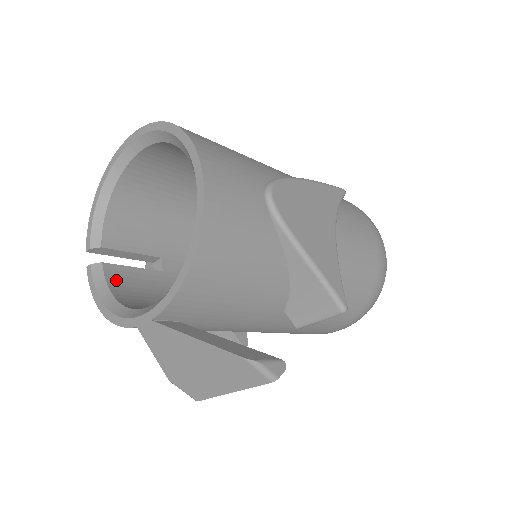
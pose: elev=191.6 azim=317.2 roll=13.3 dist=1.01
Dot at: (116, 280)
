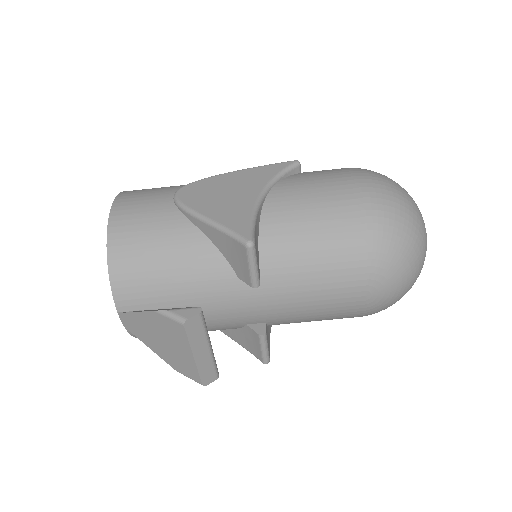
Dot at: occluded
